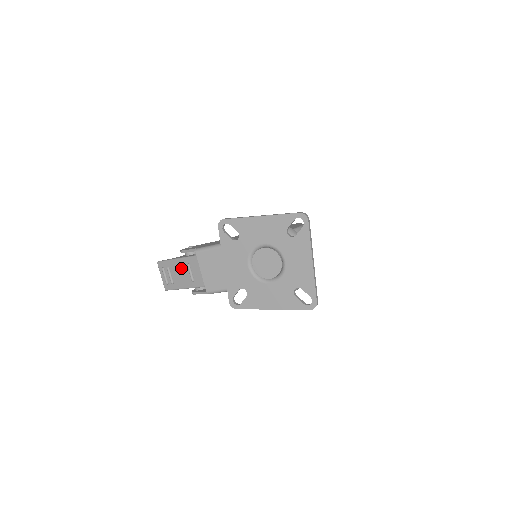
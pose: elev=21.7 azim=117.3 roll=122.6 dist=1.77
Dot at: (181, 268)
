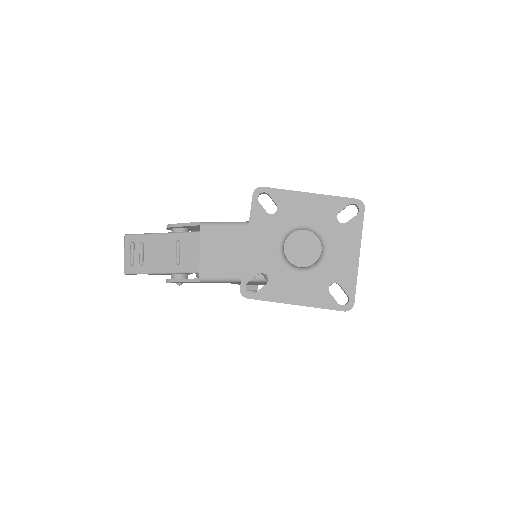
Dot at: (164, 245)
